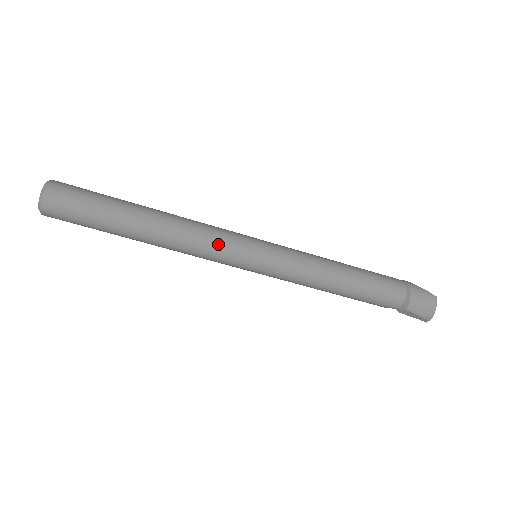
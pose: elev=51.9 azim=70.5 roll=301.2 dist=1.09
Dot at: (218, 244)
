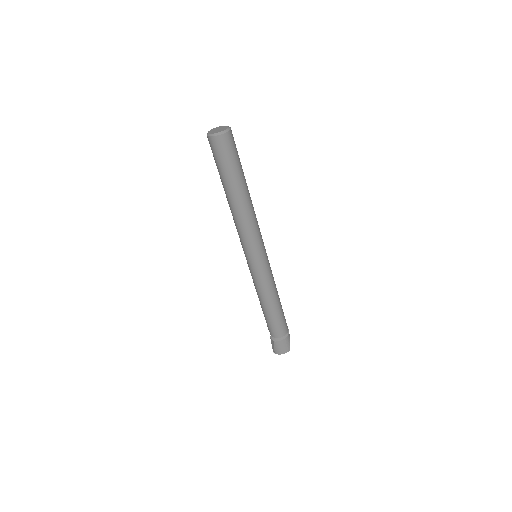
Dot at: (251, 238)
